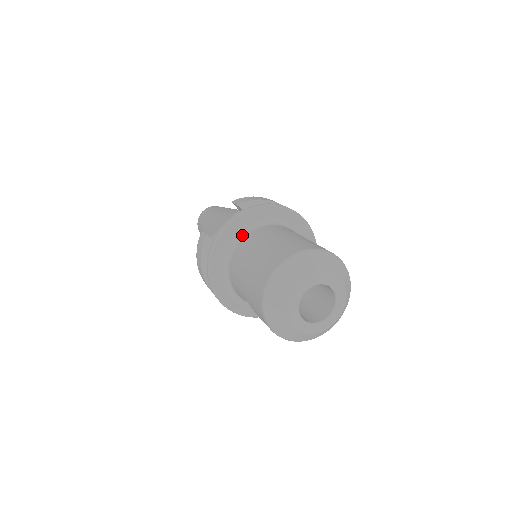
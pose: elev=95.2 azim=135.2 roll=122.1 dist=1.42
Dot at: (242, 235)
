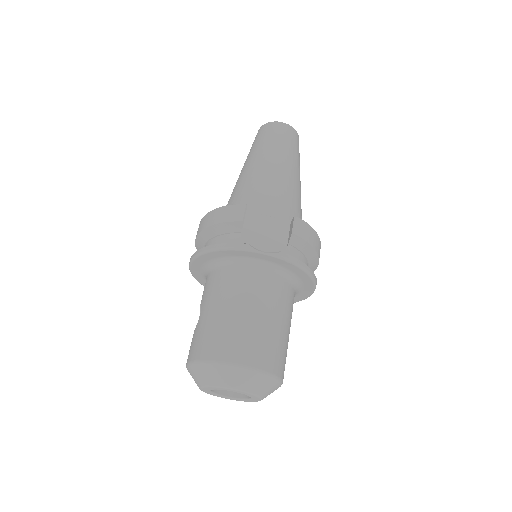
Dot at: (261, 266)
